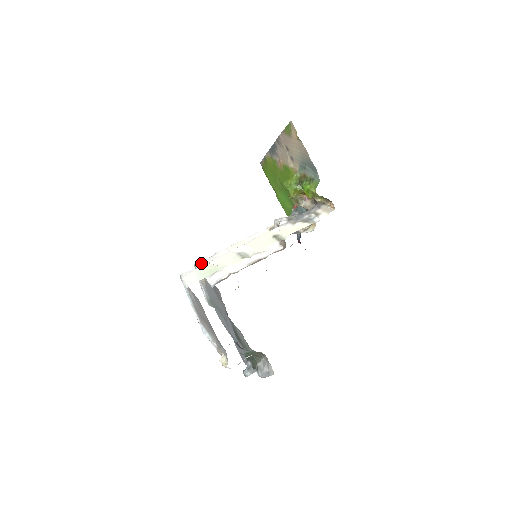
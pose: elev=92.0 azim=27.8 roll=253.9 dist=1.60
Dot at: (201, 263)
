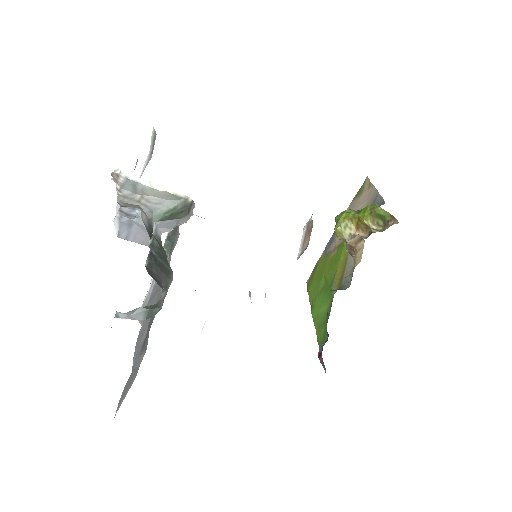
Dot at: occluded
